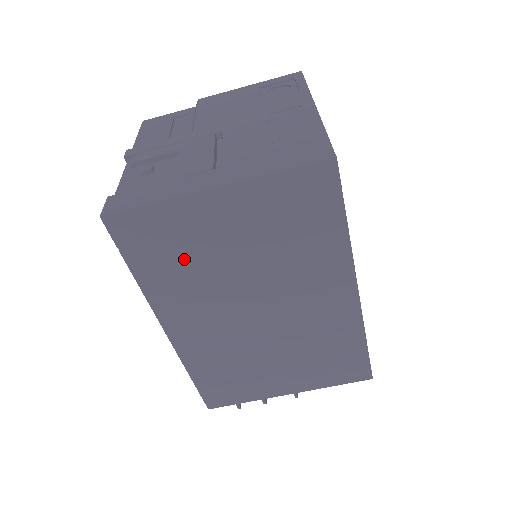
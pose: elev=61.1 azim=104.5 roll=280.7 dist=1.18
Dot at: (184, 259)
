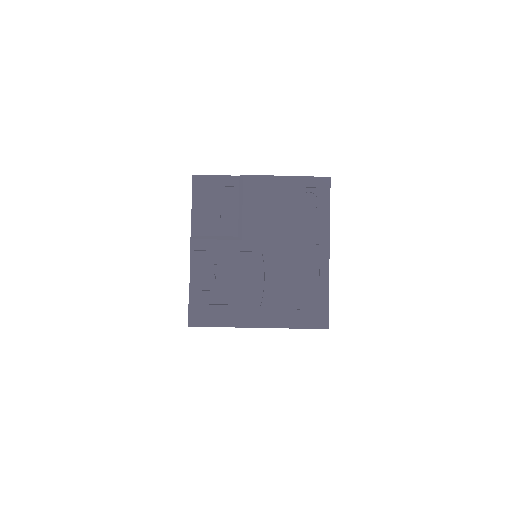
Dot at: occluded
